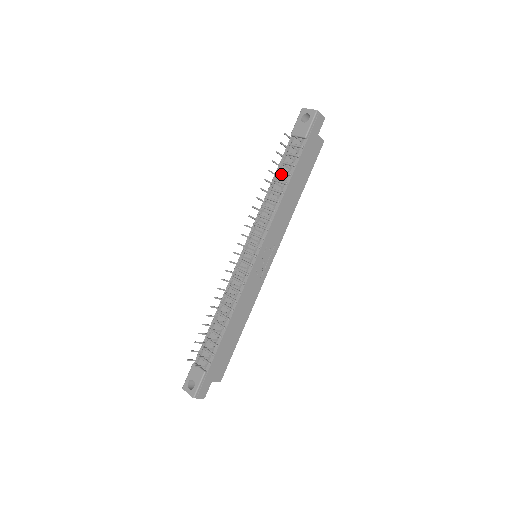
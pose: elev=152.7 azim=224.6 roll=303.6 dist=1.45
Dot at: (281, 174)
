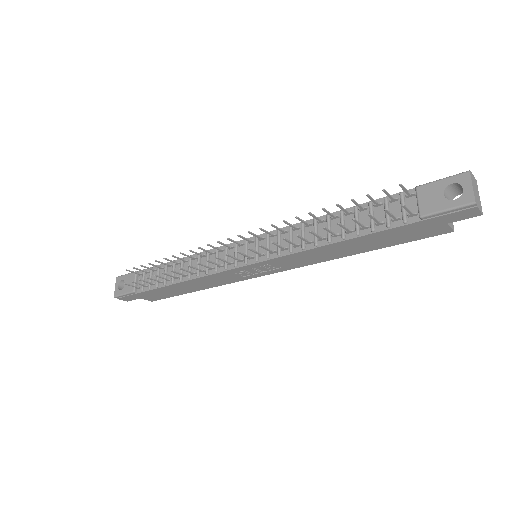
Dot at: (344, 226)
